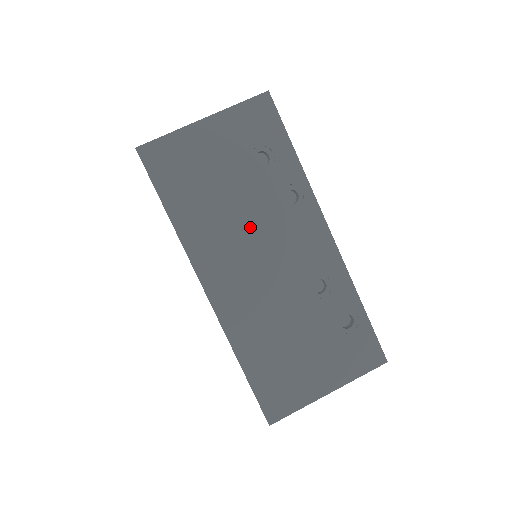
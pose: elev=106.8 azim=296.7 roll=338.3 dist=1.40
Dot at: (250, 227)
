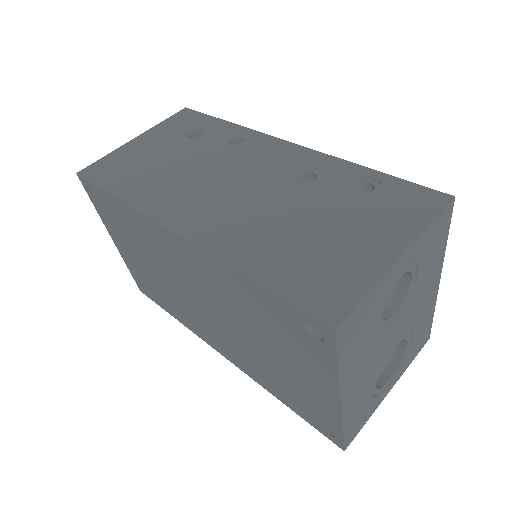
Dot at: (204, 171)
